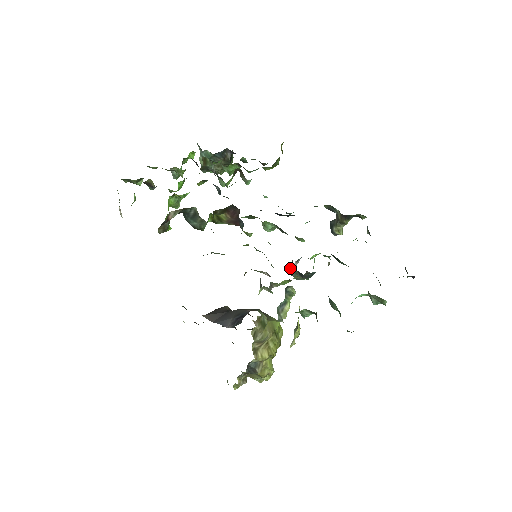
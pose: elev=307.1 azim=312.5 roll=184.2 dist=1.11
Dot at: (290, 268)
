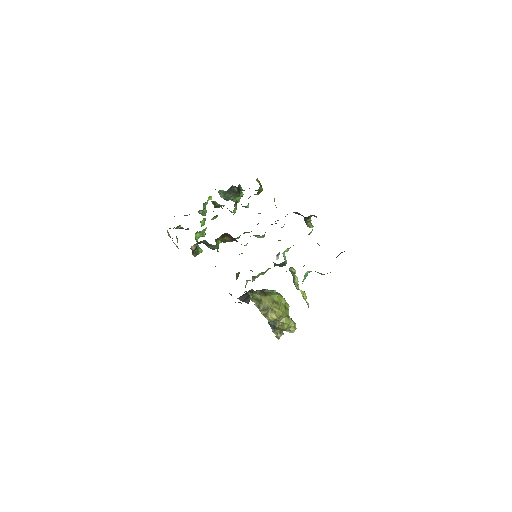
Dot at: occluded
